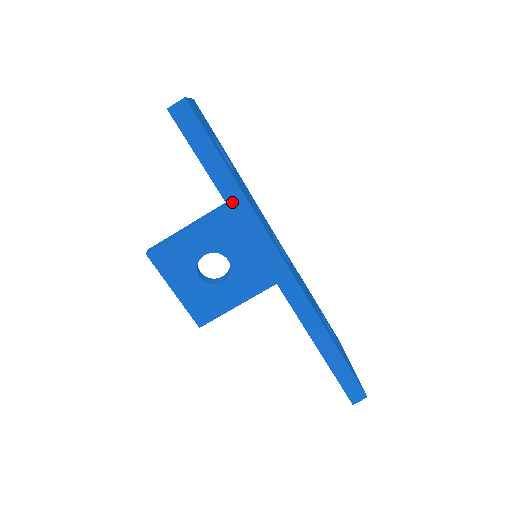
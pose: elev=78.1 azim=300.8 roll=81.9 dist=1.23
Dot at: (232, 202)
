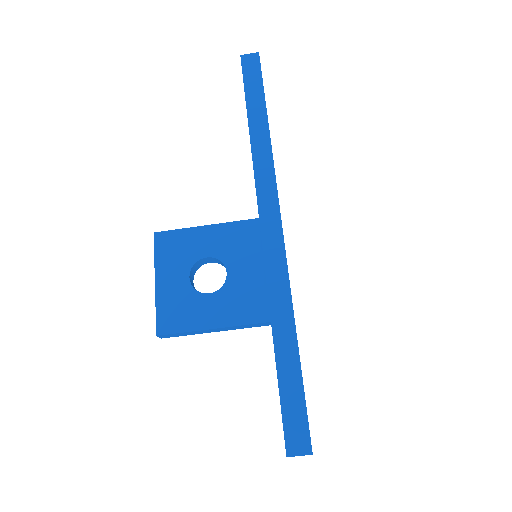
Dot at: (256, 139)
